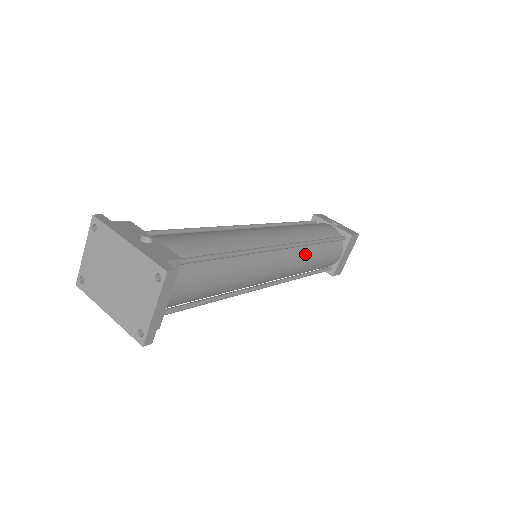
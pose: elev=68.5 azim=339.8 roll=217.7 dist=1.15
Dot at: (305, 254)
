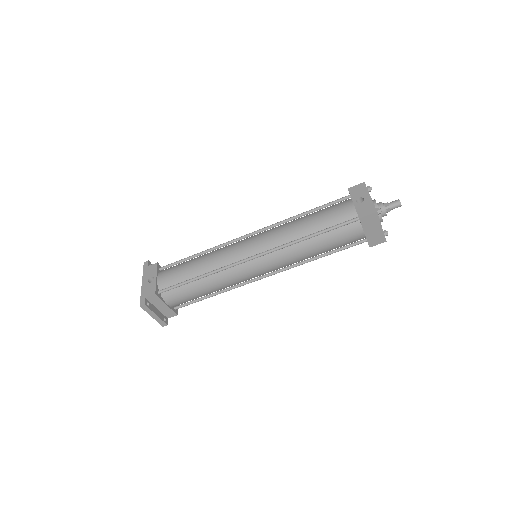
Dot at: (290, 252)
